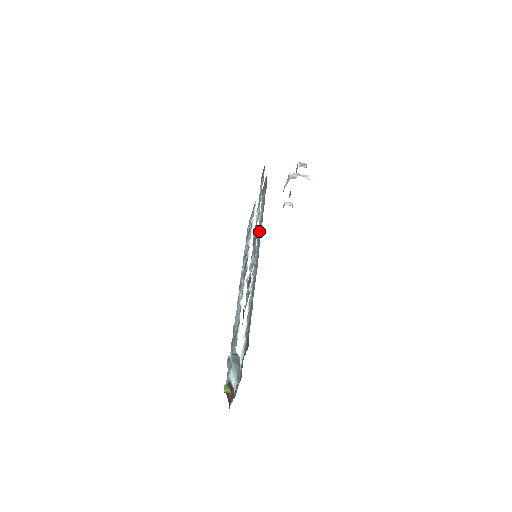
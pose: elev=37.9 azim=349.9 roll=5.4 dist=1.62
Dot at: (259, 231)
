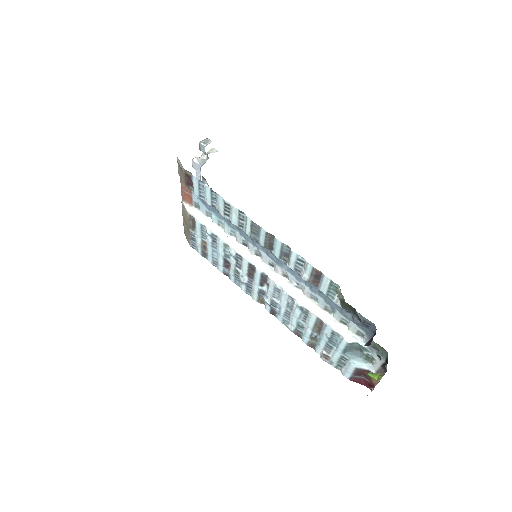
Dot at: (237, 233)
